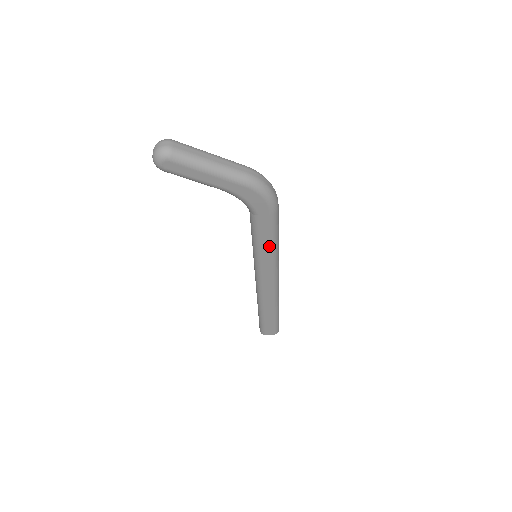
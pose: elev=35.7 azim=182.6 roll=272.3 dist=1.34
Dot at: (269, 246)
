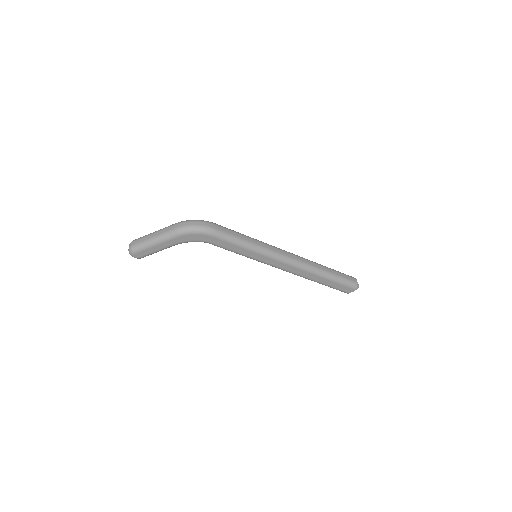
Dot at: (244, 249)
